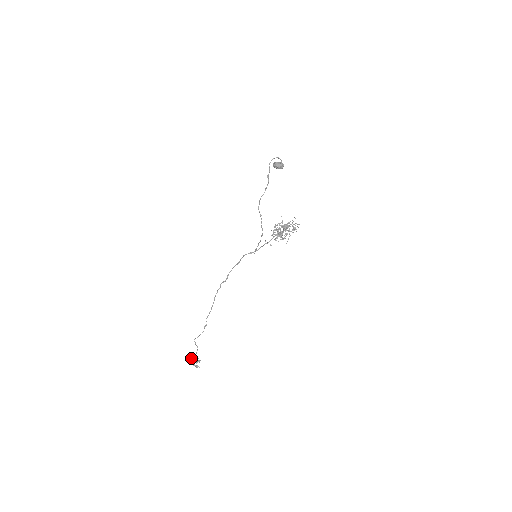
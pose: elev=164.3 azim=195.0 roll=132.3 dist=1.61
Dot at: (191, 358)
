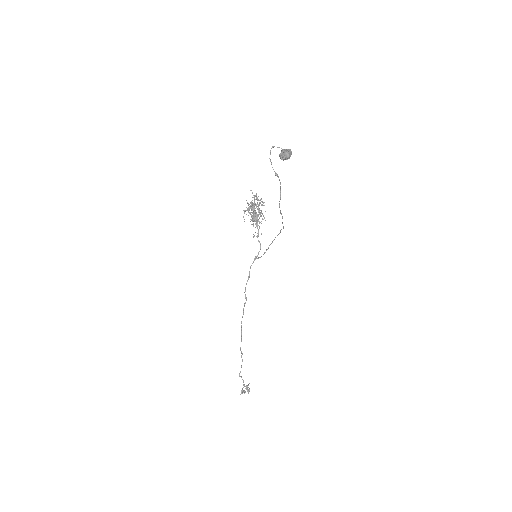
Dot at: occluded
